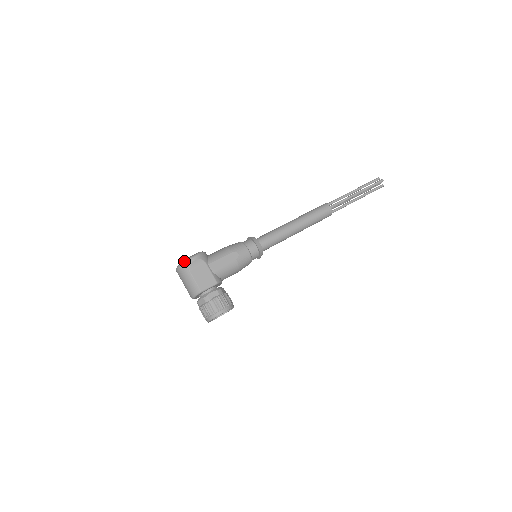
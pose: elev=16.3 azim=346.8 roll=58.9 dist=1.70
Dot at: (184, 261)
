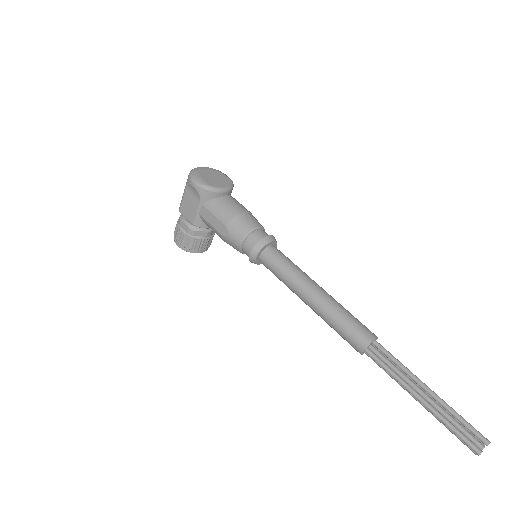
Dot at: (190, 174)
